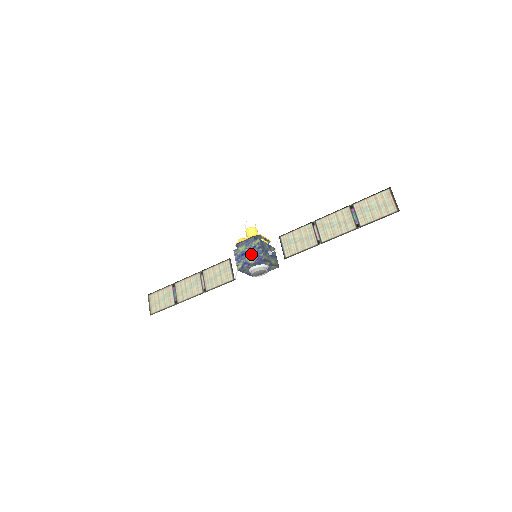
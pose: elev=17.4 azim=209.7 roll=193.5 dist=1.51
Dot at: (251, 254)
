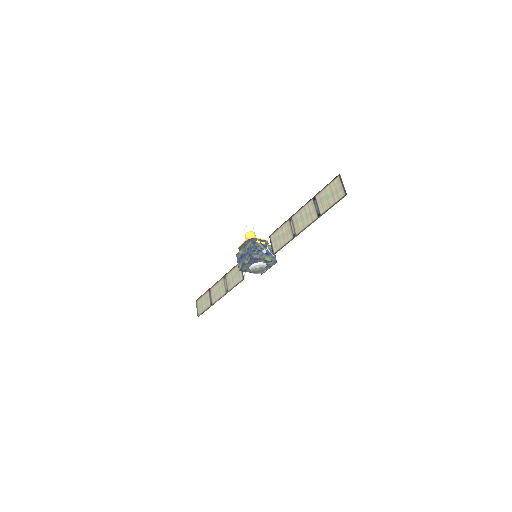
Dot at: (246, 255)
